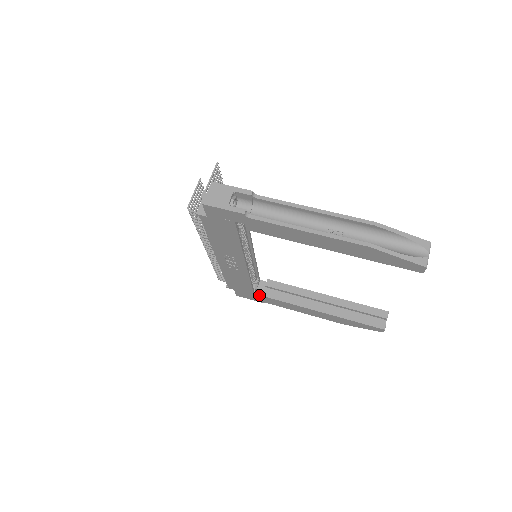
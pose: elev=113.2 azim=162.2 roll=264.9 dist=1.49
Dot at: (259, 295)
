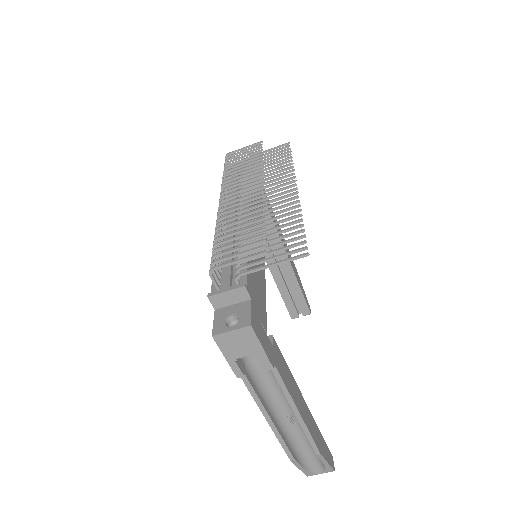
Dot at: occluded
